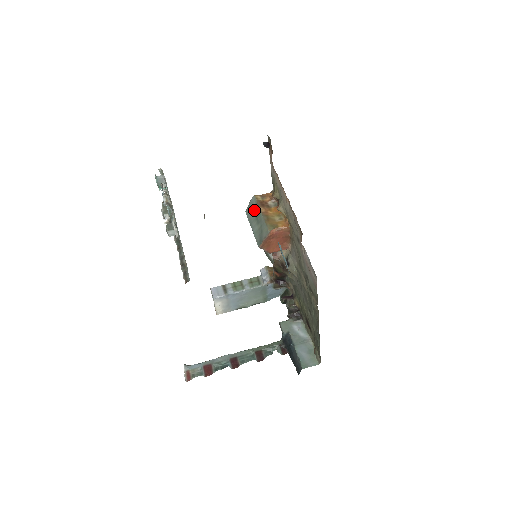
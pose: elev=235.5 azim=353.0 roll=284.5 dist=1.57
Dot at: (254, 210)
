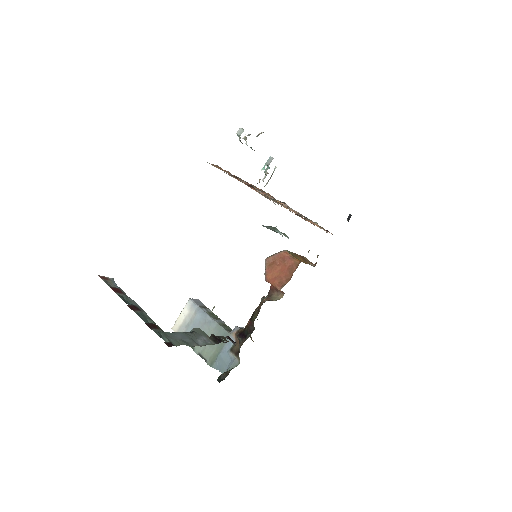
Dot at: occluded
